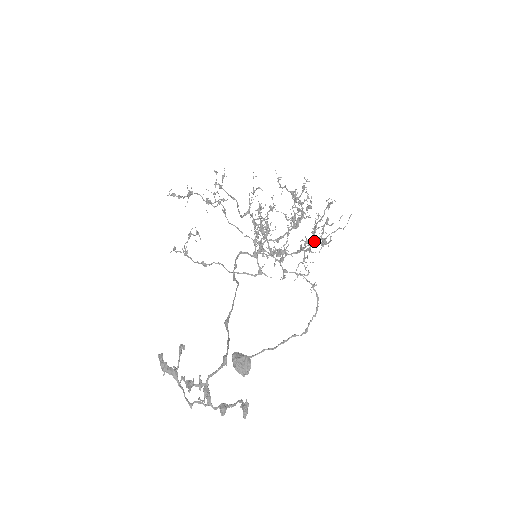
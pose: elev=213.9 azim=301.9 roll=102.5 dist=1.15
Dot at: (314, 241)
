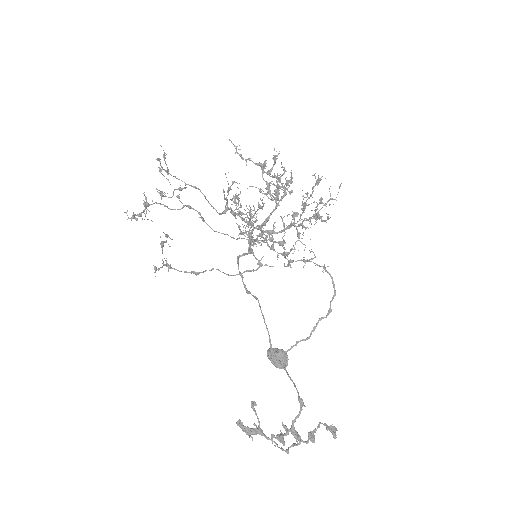
Dot at: (310, 221)
